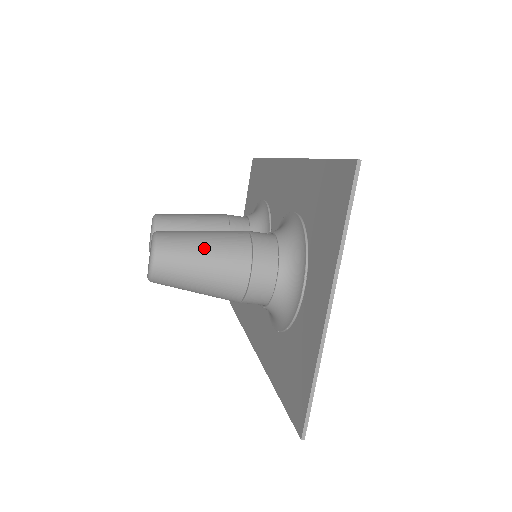
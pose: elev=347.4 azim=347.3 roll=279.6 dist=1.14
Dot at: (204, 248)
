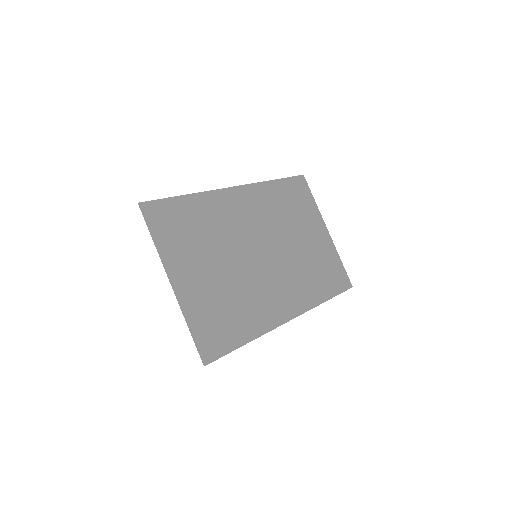
Dot at: occluded
